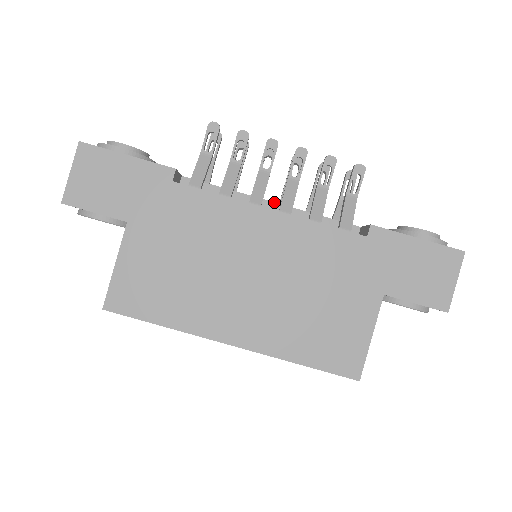
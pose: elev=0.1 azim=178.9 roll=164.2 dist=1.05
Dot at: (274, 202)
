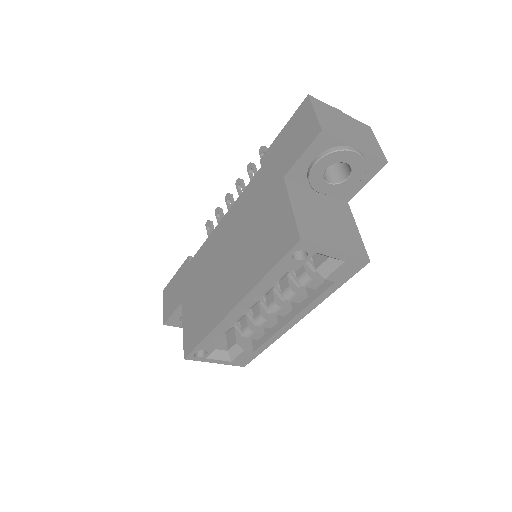
Dot at: occluded
